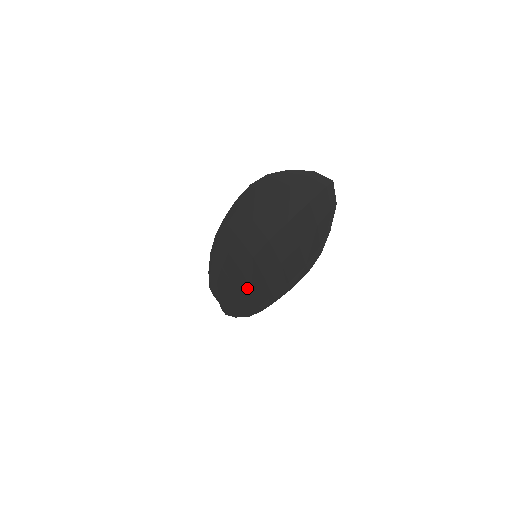
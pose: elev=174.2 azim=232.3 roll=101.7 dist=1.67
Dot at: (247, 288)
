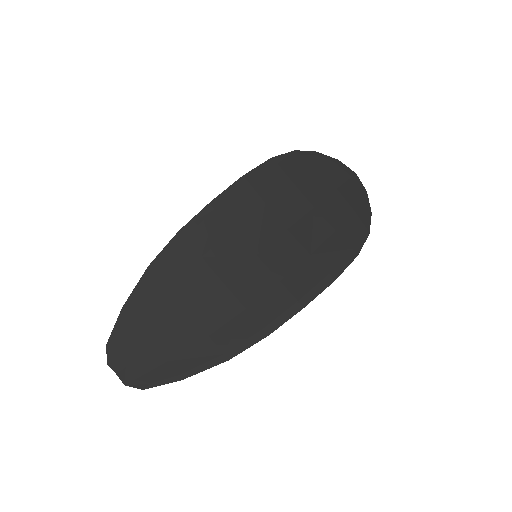
Dot at: (233, 308)
